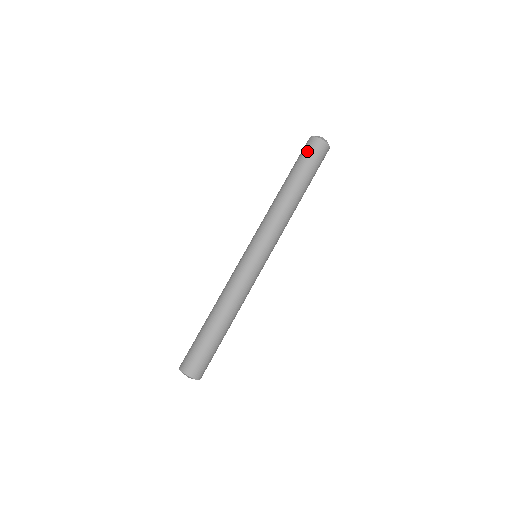
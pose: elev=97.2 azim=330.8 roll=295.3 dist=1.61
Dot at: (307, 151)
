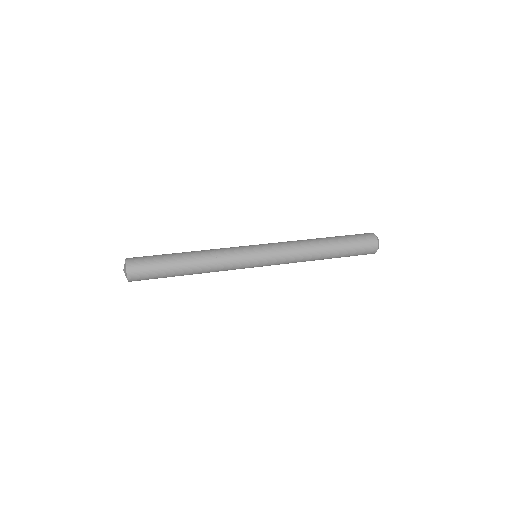
Dot at: (361, 237)
